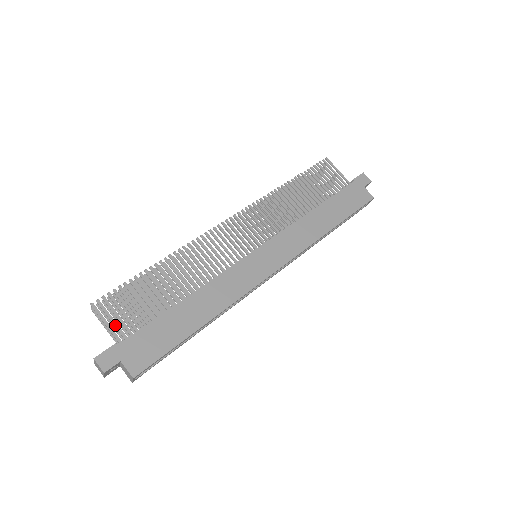
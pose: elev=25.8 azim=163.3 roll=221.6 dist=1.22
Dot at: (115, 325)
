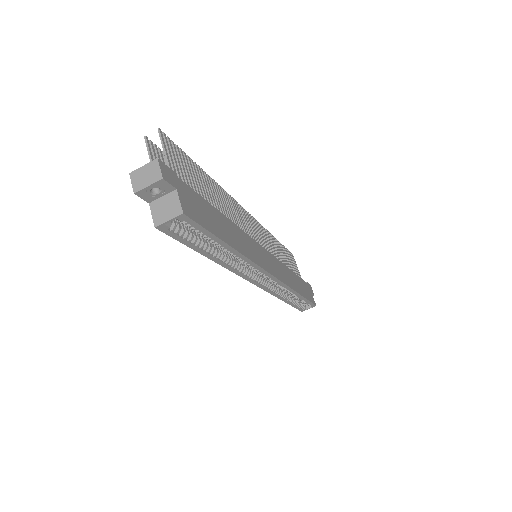
Dot at: (173, 164)
